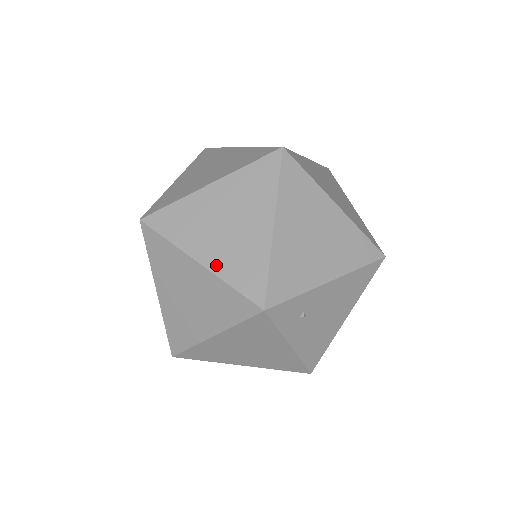
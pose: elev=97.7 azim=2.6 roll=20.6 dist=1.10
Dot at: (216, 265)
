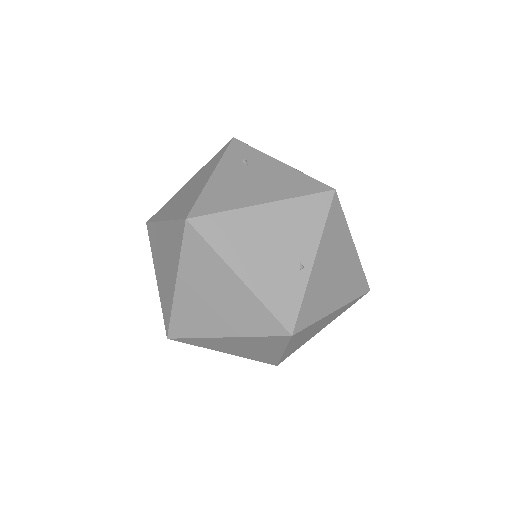
Dot at: (287, 352)
